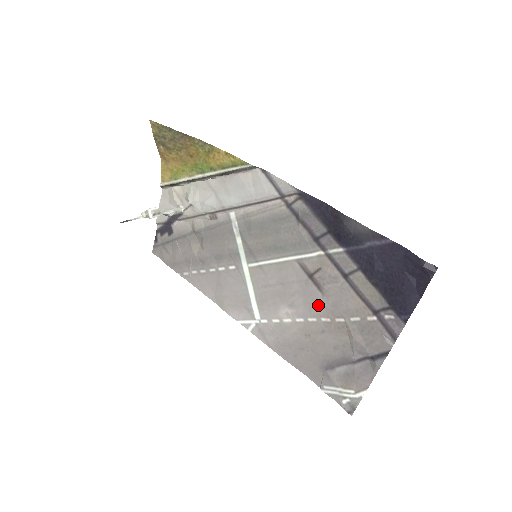
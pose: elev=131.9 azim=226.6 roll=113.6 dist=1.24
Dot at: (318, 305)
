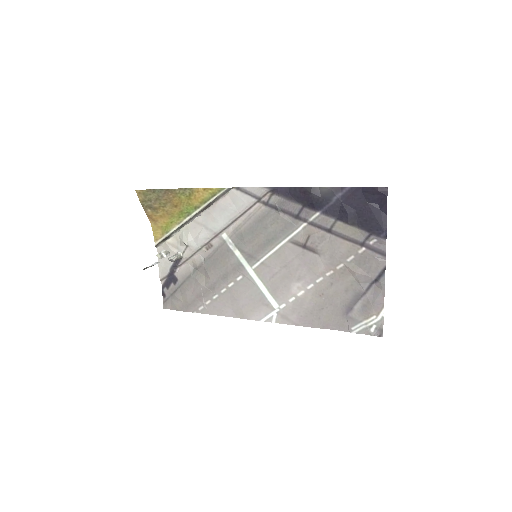
Dot at: (319, 265)
